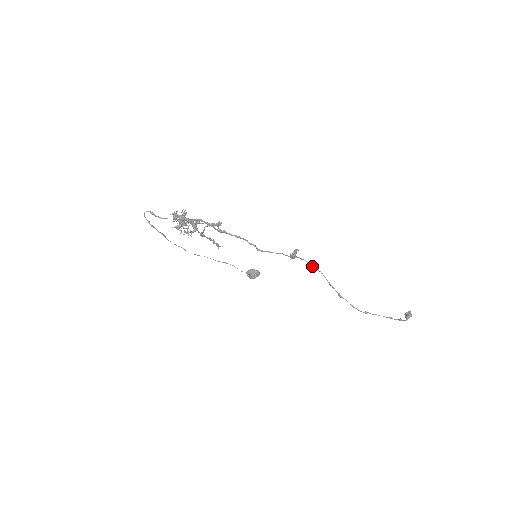
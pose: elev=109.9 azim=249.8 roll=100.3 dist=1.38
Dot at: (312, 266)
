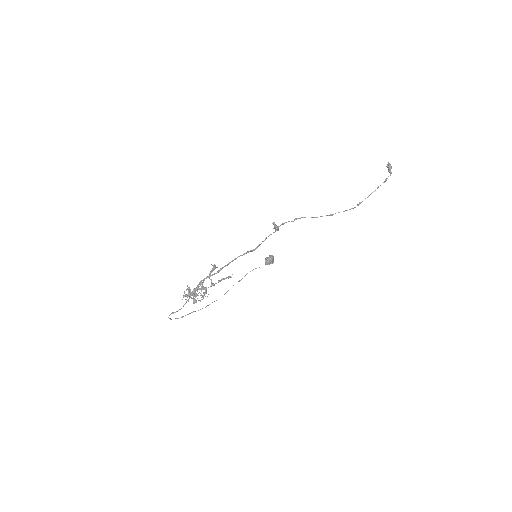
Dot at: occluded
